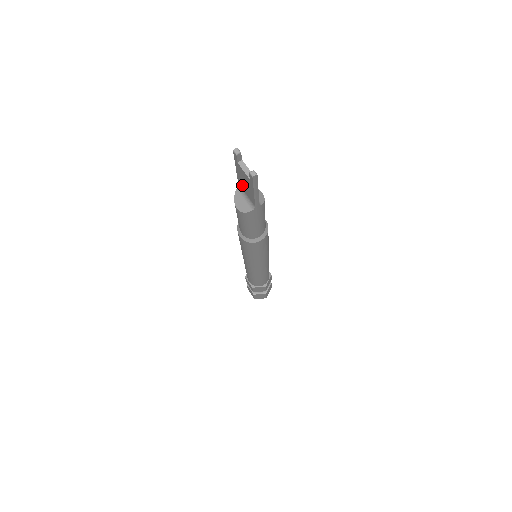
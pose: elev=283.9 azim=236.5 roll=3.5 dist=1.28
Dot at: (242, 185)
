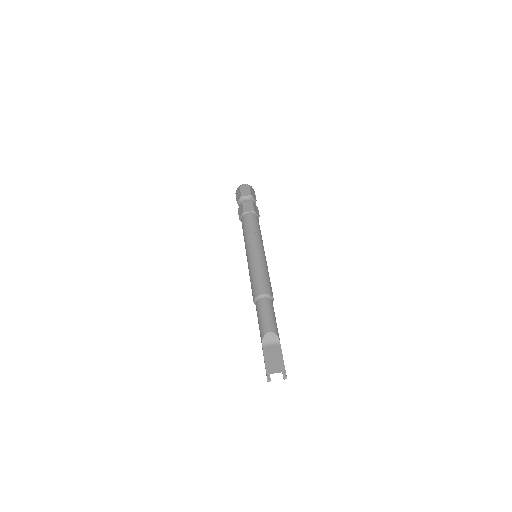
Dot at: (268, 353)
